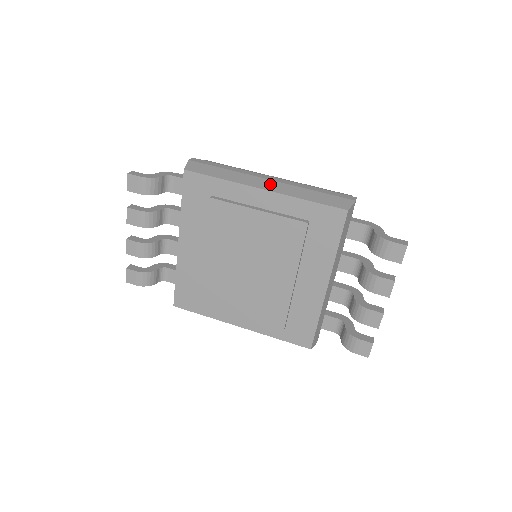
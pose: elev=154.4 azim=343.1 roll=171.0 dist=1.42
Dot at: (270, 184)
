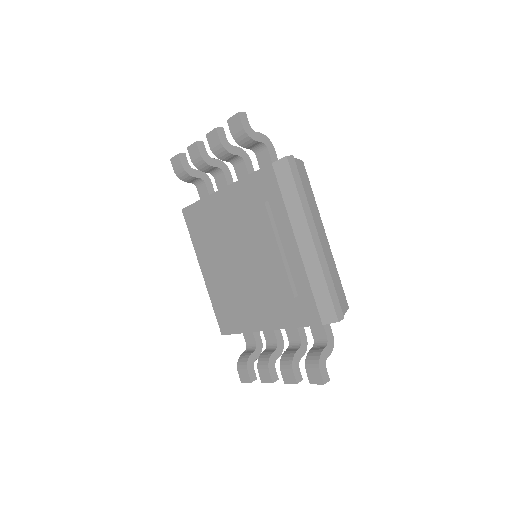
Dot at: (308, 245)
